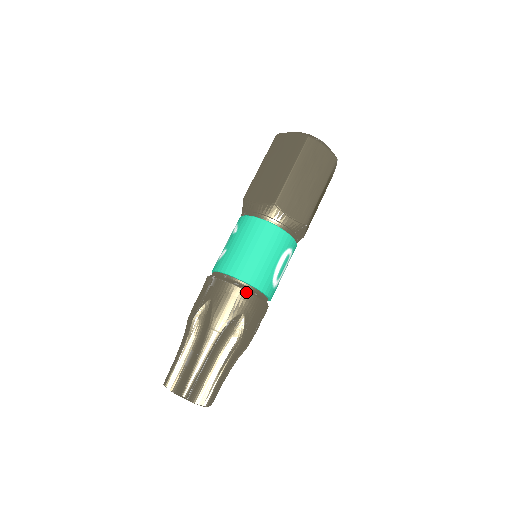
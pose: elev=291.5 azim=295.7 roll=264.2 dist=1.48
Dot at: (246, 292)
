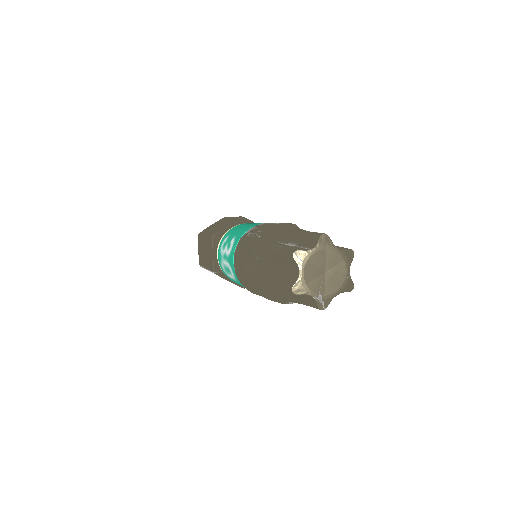
Dot at: occluded
